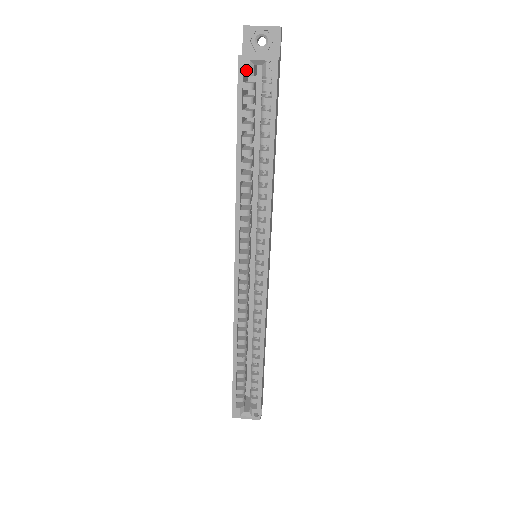
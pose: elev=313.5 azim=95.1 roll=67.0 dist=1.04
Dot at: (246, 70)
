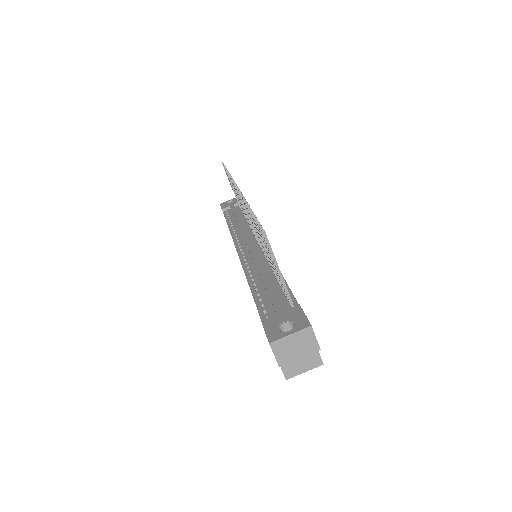
Dot at: occluded
